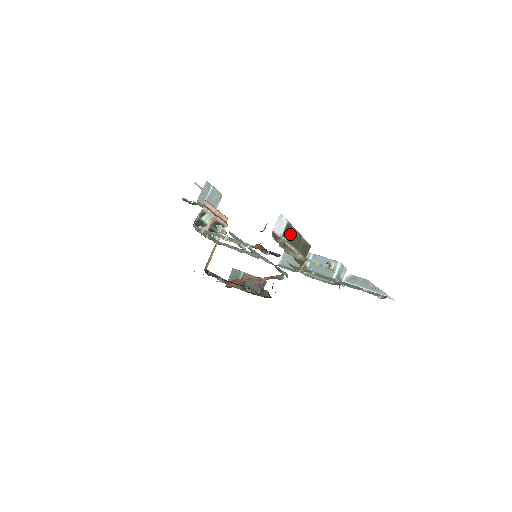
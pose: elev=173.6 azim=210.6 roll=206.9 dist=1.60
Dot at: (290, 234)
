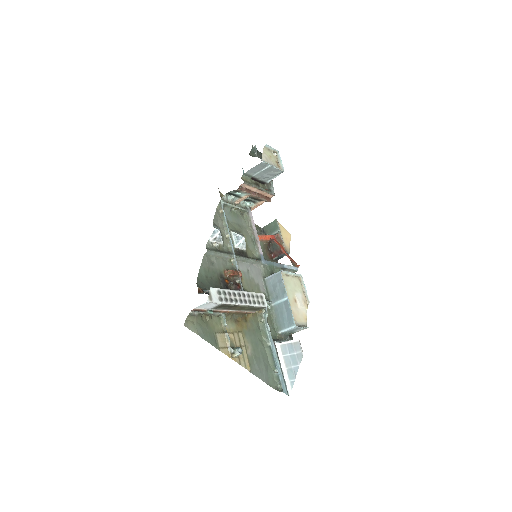
Dot at: (227, 306)
